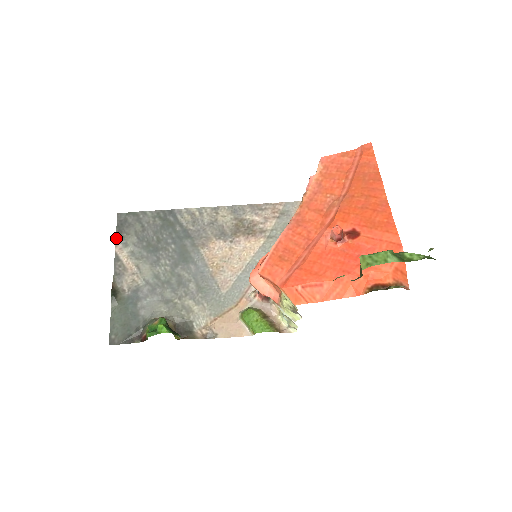
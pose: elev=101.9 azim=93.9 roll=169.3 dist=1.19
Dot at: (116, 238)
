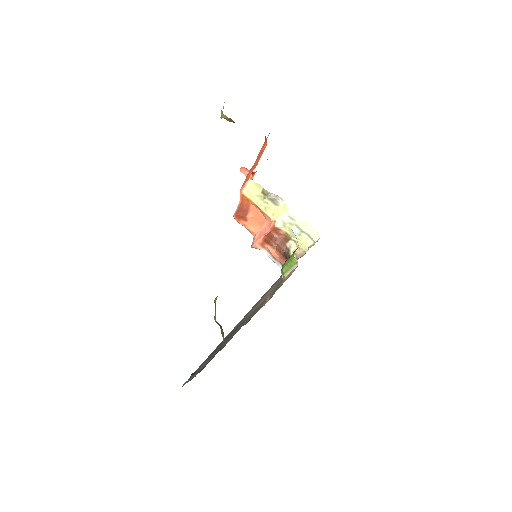
Dot at: occluded
